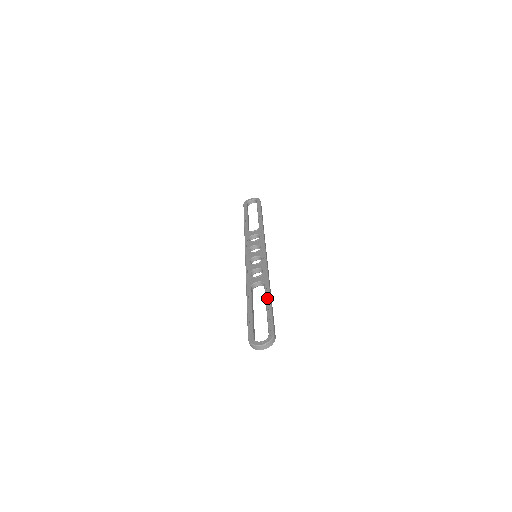
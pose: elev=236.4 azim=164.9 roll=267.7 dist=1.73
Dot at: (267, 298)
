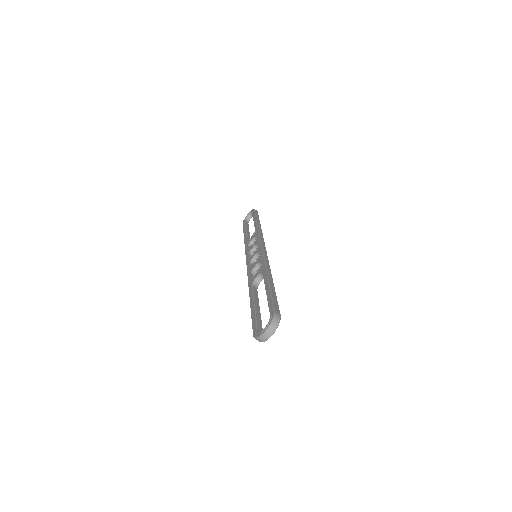
Dot at: (266, 284)
